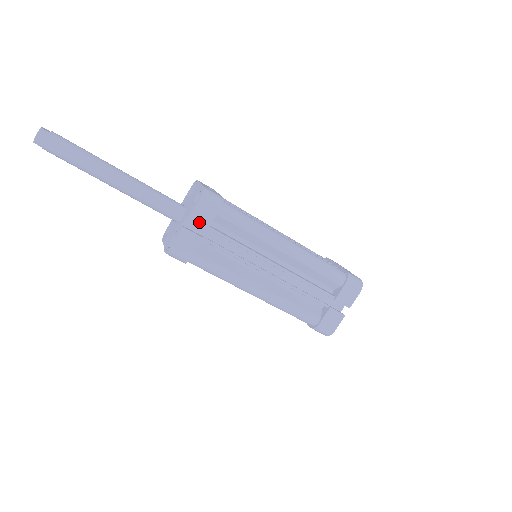
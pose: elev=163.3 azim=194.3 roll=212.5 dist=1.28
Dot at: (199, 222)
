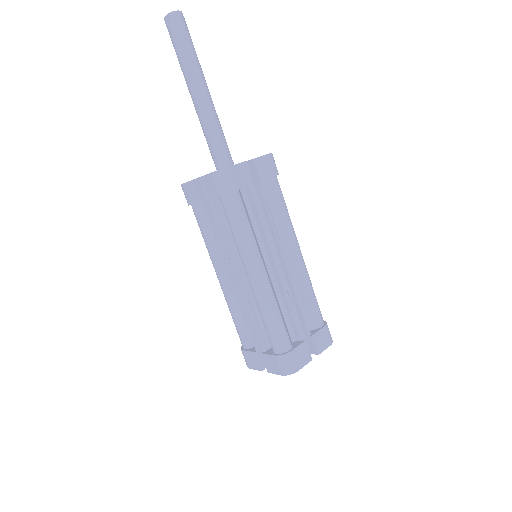
Dot at: (258, 170)
